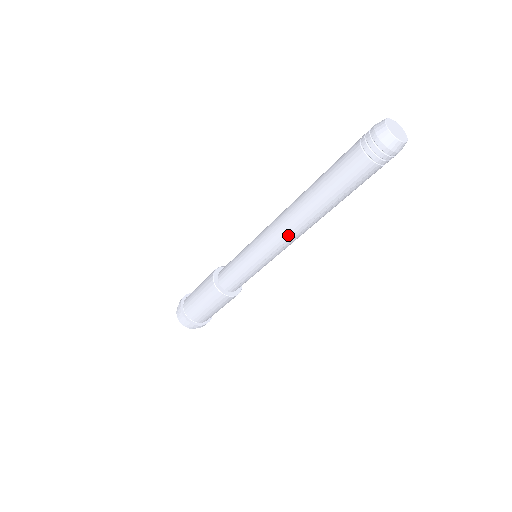
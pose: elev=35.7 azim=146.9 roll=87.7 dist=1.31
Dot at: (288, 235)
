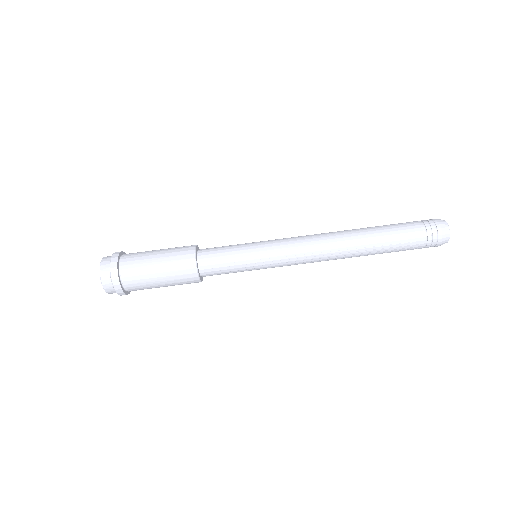
Dot at: (316, 248)
